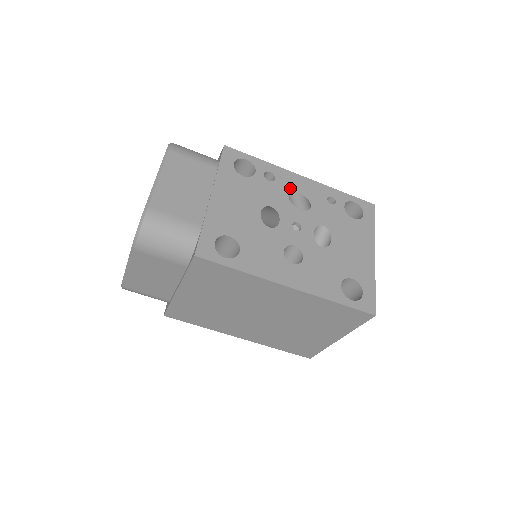
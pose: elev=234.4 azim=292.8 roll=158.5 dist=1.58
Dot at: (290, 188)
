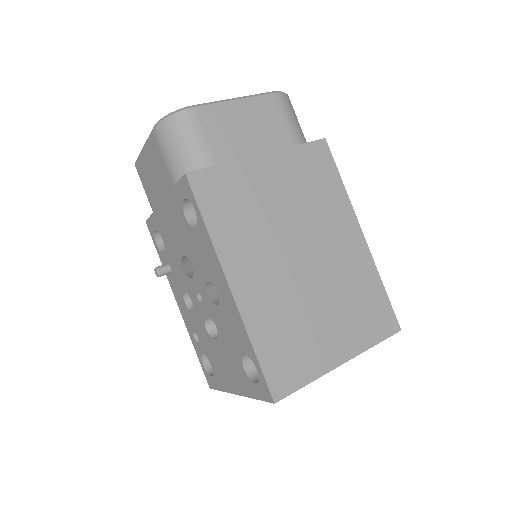
Dot at: occluded
